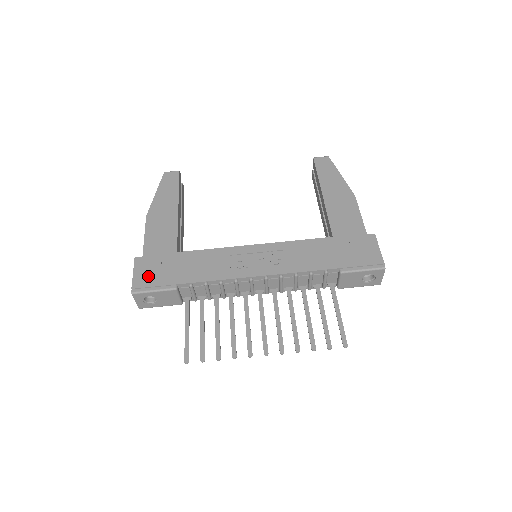
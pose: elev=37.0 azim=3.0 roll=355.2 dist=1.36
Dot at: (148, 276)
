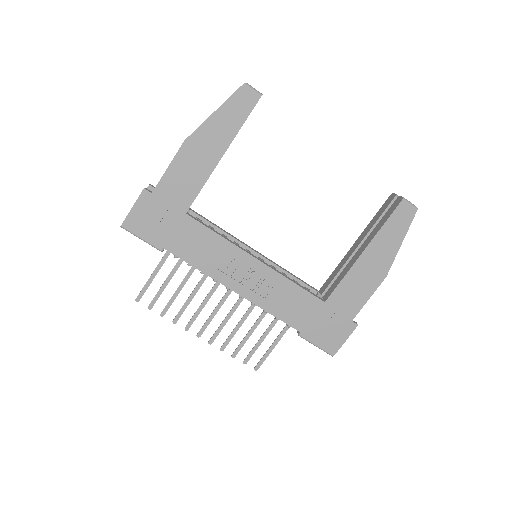
Dot at: (144, 221)
